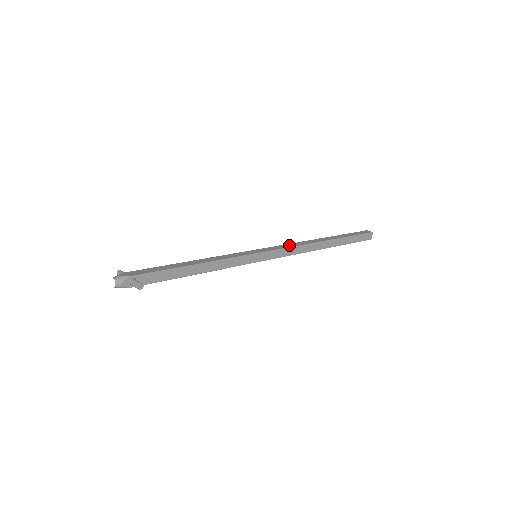
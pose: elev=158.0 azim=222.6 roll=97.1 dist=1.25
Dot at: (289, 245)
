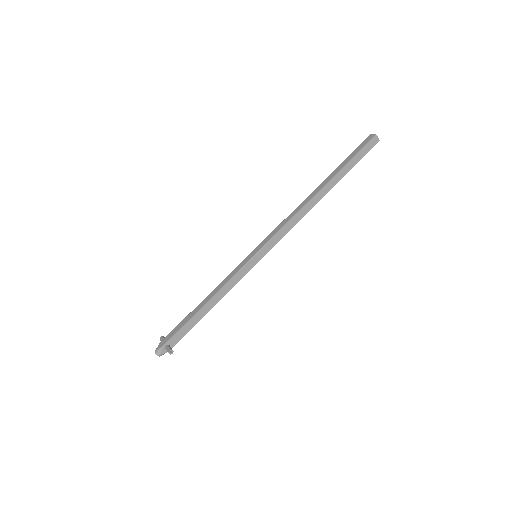
Dot at: (283, 223)
